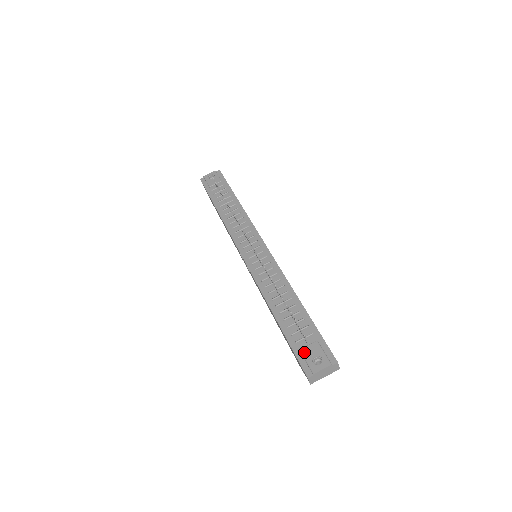
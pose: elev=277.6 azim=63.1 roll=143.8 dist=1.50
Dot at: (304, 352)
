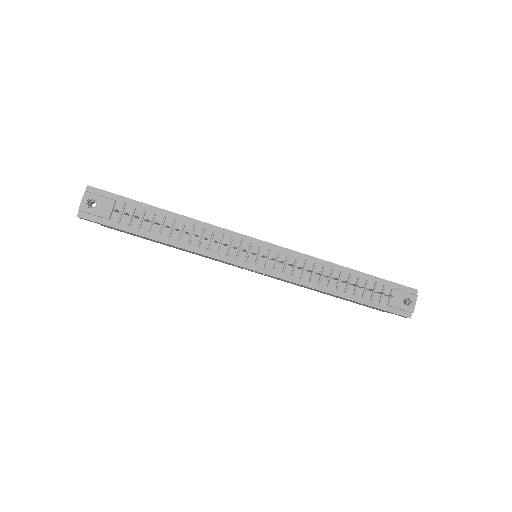
Dot at: (393, 304)
